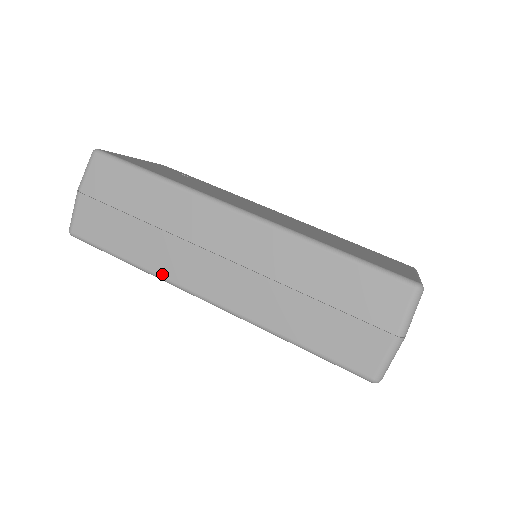
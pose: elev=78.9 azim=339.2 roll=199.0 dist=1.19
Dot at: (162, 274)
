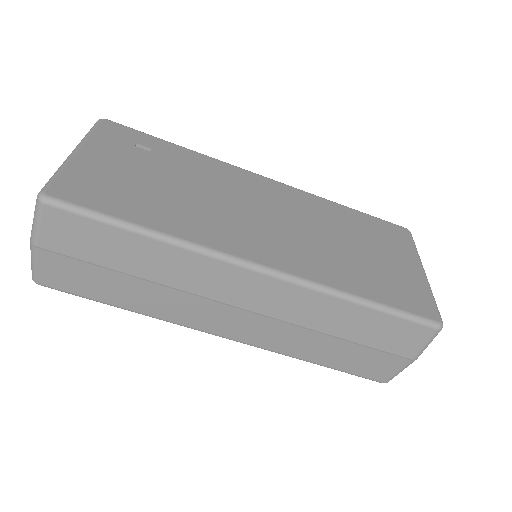
Dot at: (169, 320)
